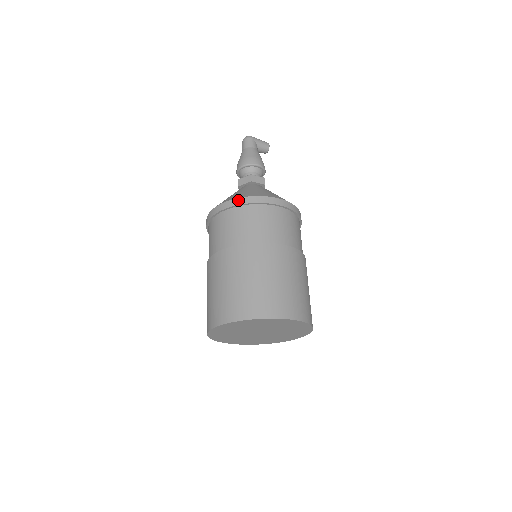
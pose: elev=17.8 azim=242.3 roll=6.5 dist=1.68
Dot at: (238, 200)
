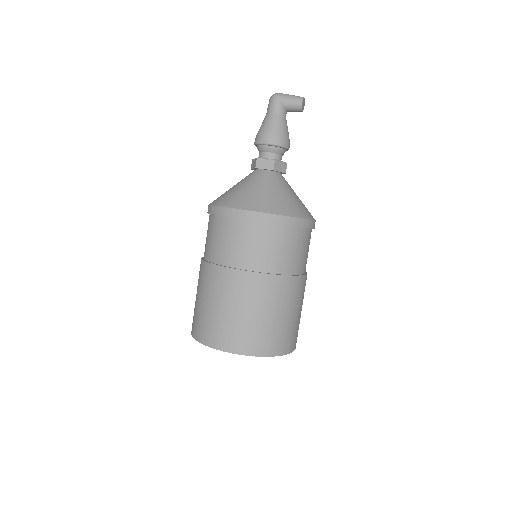
Dot at: (213, 208)
